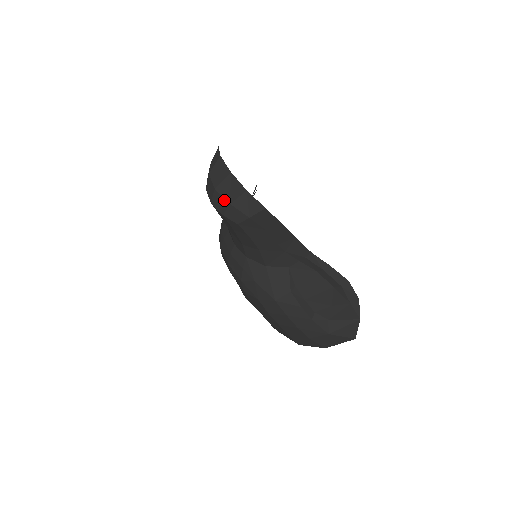
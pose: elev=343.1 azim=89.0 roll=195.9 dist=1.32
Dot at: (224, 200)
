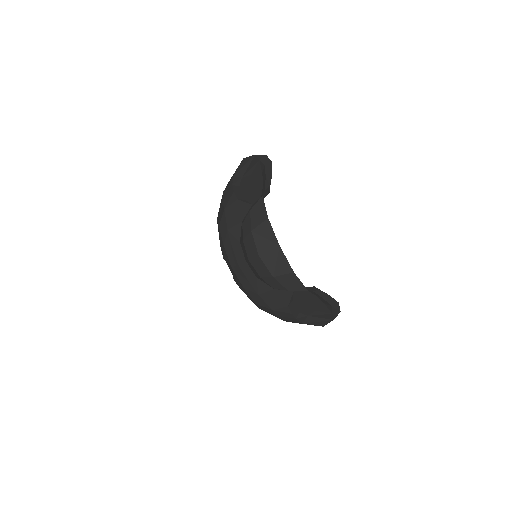
Dot at: (267, 270)
